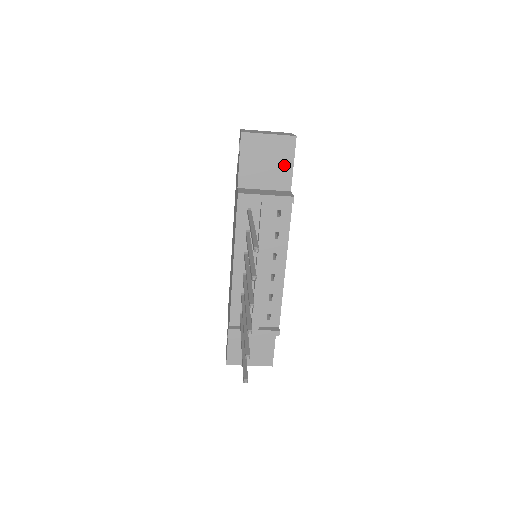
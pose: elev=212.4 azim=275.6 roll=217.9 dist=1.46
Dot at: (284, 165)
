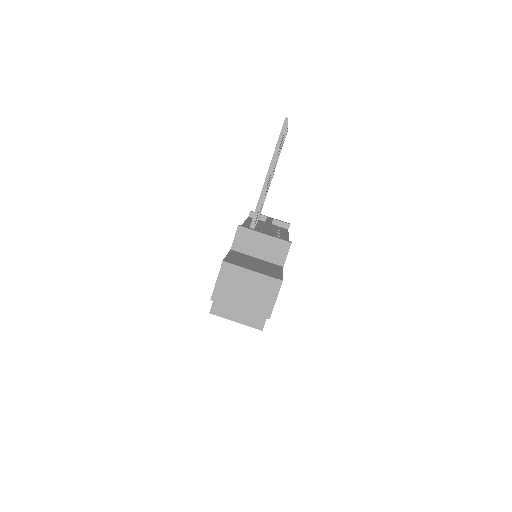
Dot at: occluded
